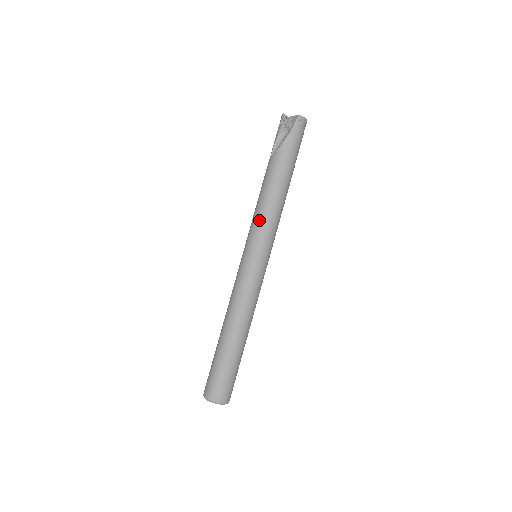
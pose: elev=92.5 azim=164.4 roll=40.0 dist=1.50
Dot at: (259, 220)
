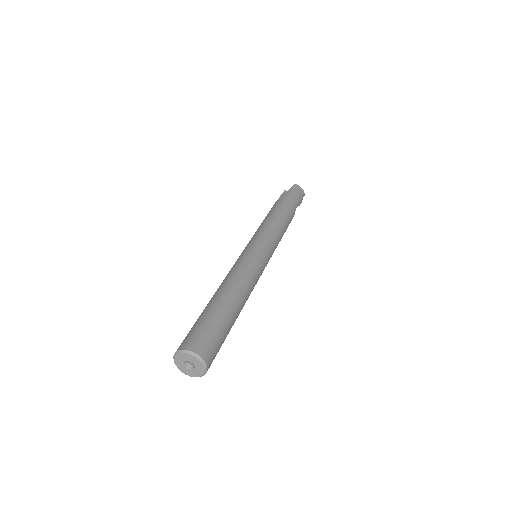
Dot at: (258, 229)
